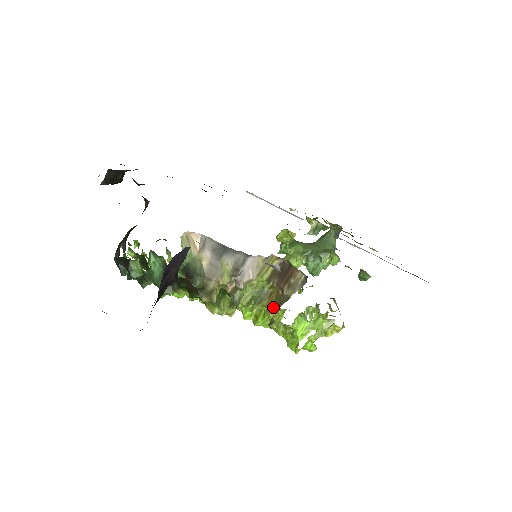
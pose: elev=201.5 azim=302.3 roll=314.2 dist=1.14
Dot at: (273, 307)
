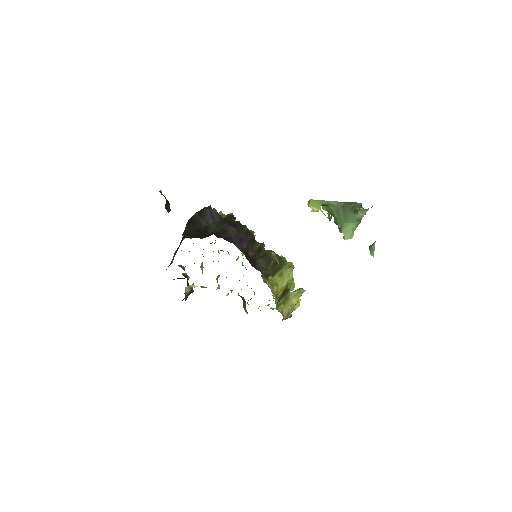
Dot at: occluded
